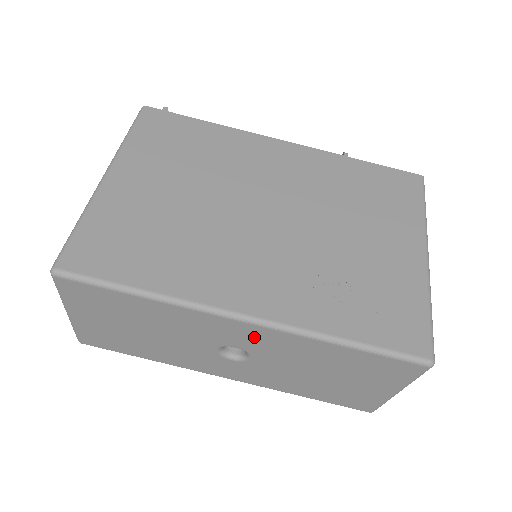
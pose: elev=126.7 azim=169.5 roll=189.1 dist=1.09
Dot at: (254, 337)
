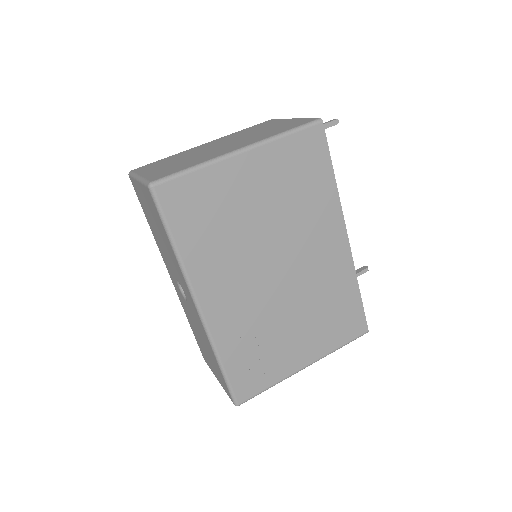
Dot at: (194, 310)
